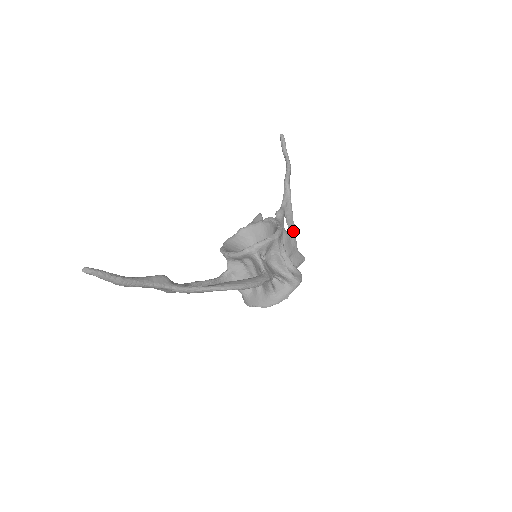
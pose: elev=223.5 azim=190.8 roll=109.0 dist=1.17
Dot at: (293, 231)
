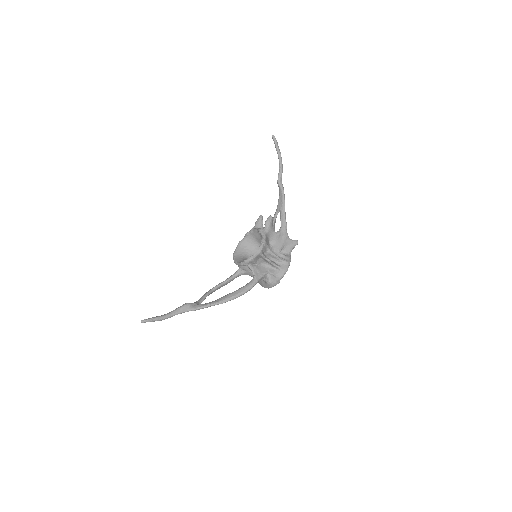
Dot at: (283, 228)
